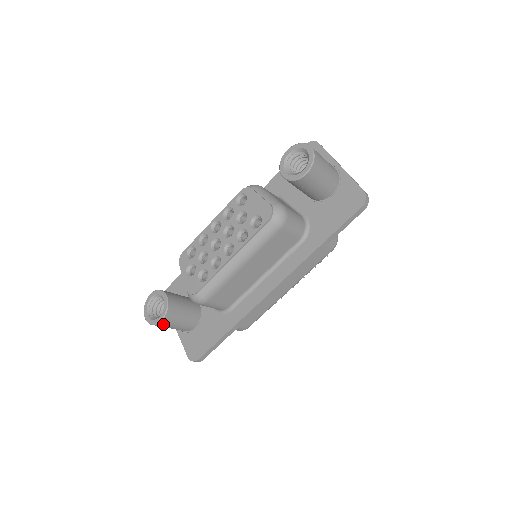
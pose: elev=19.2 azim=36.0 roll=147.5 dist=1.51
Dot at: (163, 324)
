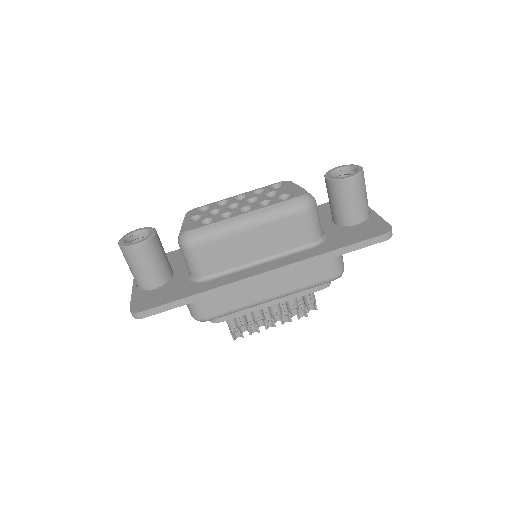
Dot at: (134, 252)
